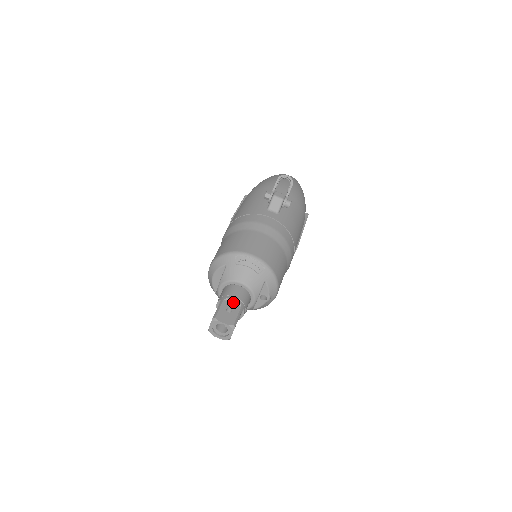
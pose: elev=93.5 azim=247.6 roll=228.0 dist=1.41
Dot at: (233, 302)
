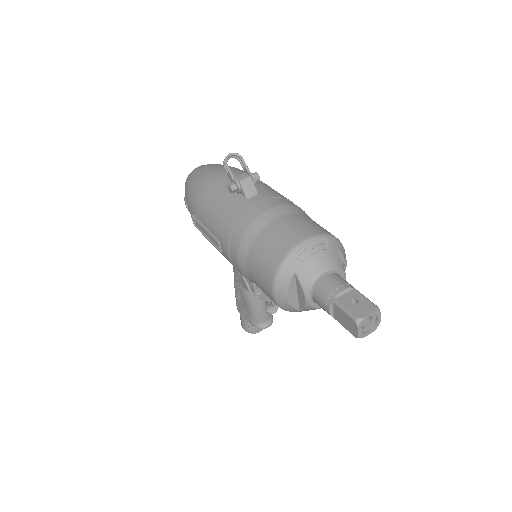
Dot at: (344, 292)
